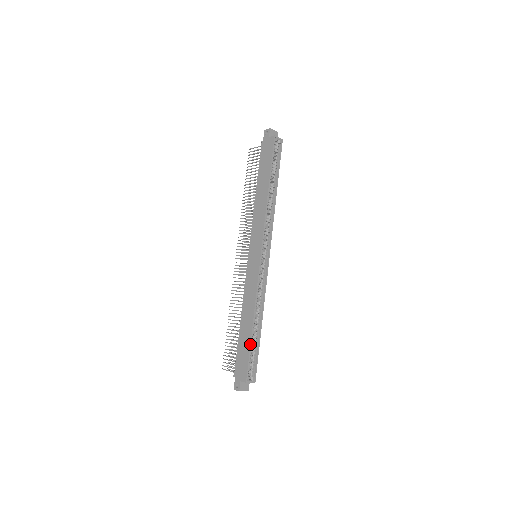
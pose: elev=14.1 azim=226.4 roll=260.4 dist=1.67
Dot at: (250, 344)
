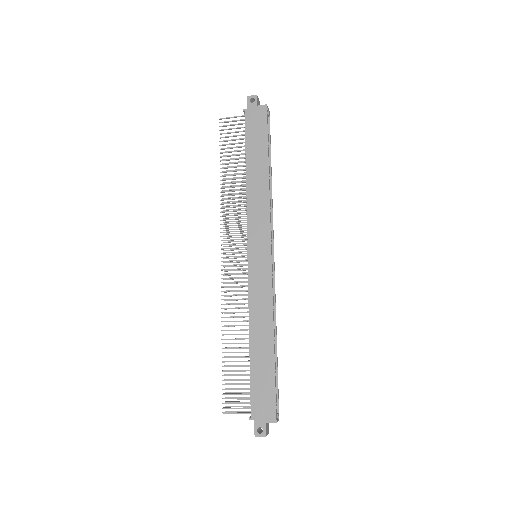
Dot at: occluded
